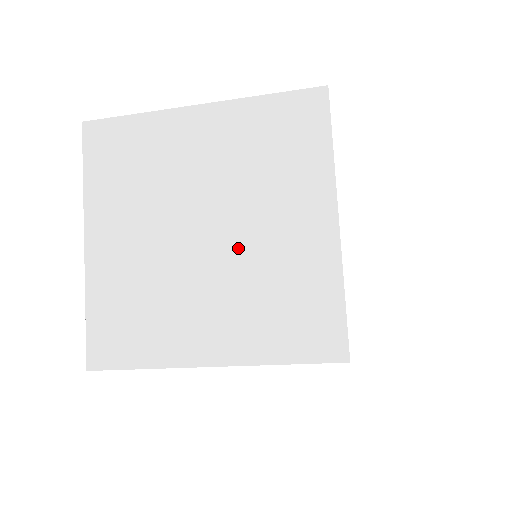
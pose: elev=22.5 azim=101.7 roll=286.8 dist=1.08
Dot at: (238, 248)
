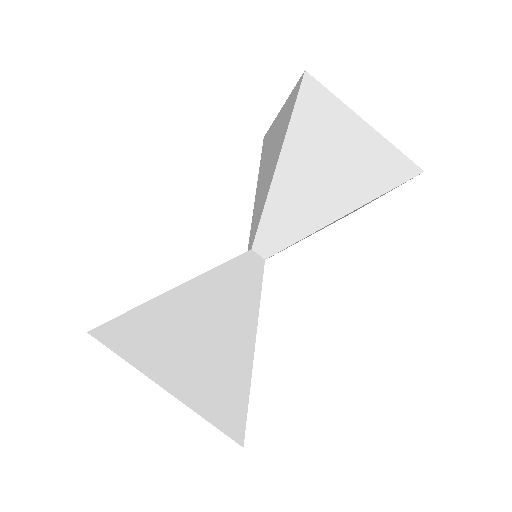
Dot at: occluded
